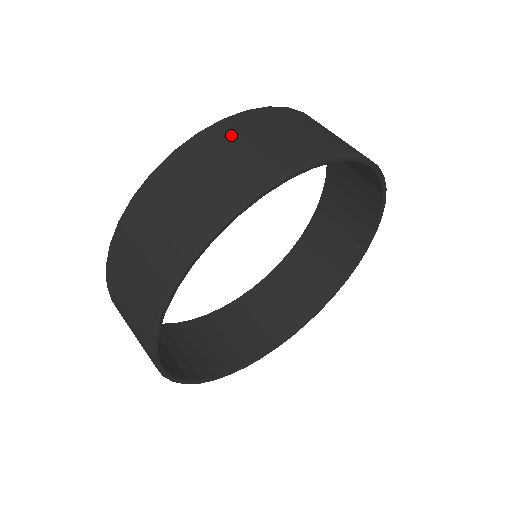
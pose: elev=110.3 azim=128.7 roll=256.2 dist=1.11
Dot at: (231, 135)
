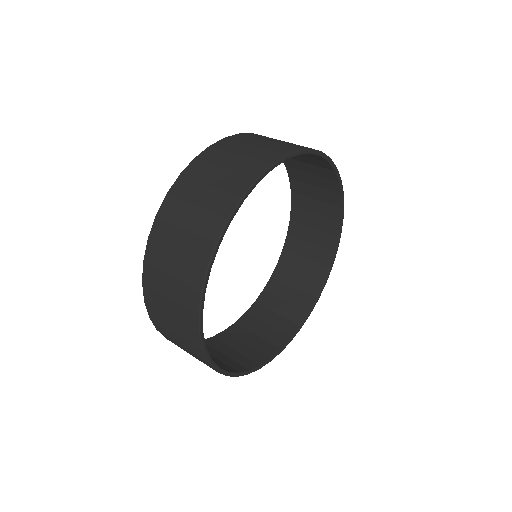
Dot at: occluded
